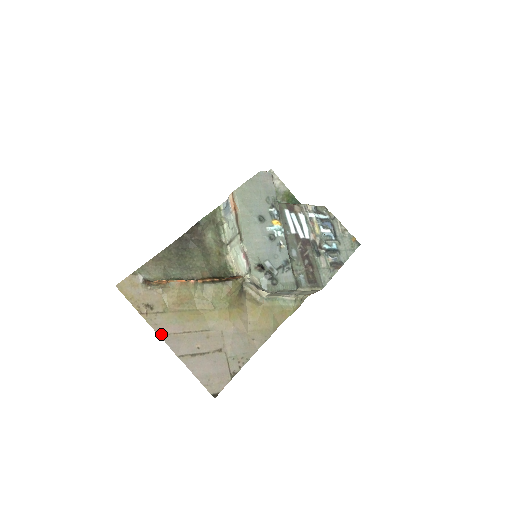
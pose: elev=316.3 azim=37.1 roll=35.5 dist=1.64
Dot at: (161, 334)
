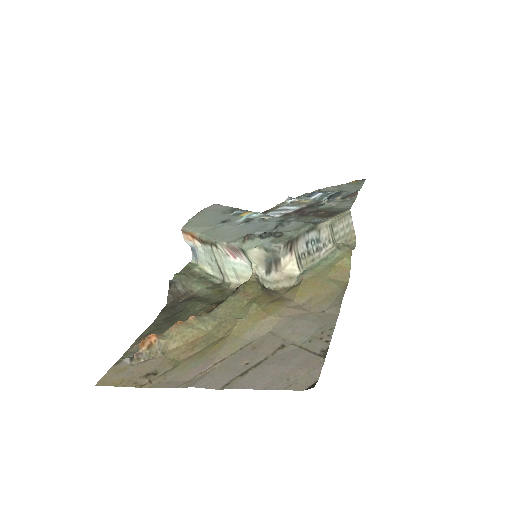
Dot at: (181, 385)
